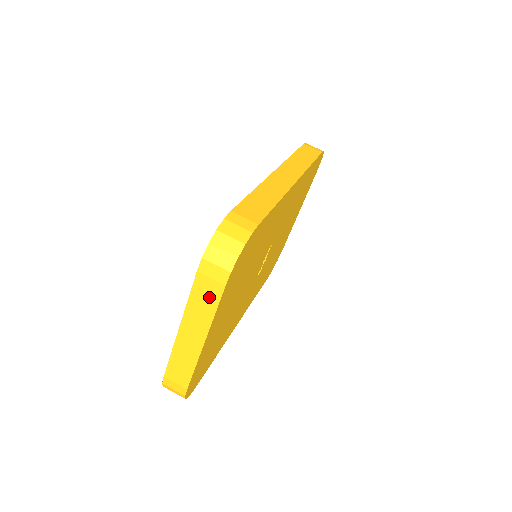
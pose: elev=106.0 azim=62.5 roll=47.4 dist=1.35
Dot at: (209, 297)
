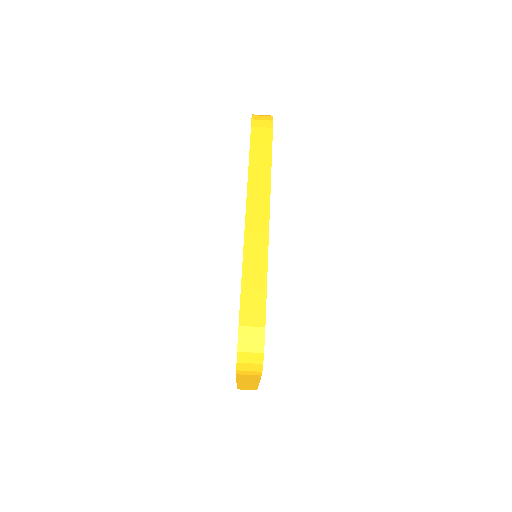
Dot at: (252, 378)
